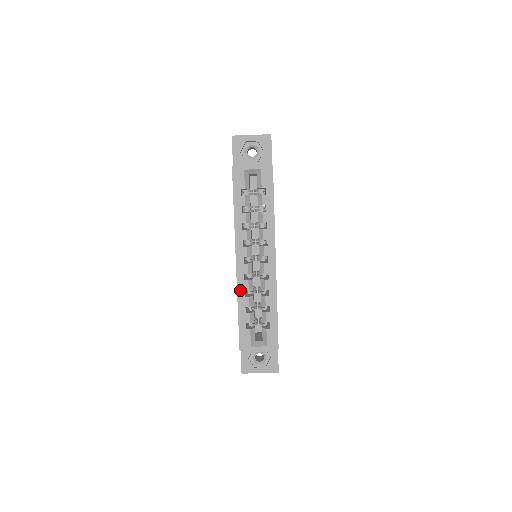
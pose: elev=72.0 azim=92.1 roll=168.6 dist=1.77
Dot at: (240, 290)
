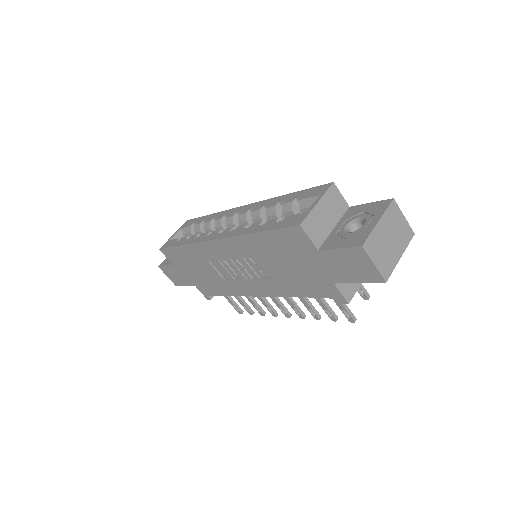
Dot at: (239, 233)
